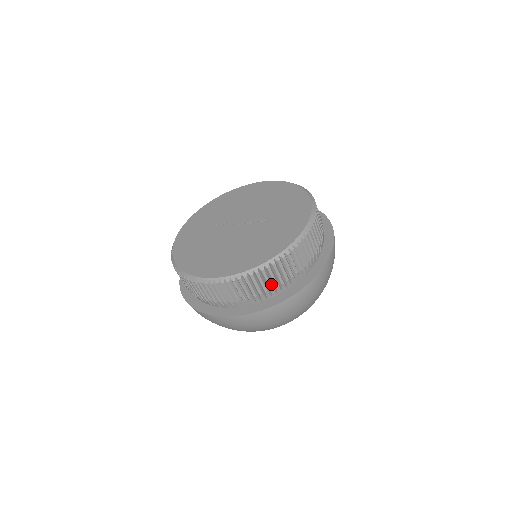
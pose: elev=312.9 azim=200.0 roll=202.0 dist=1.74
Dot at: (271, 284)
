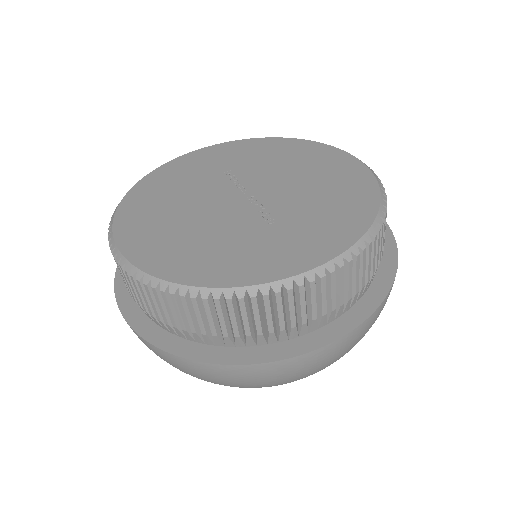
Dot at: (175, 319)
